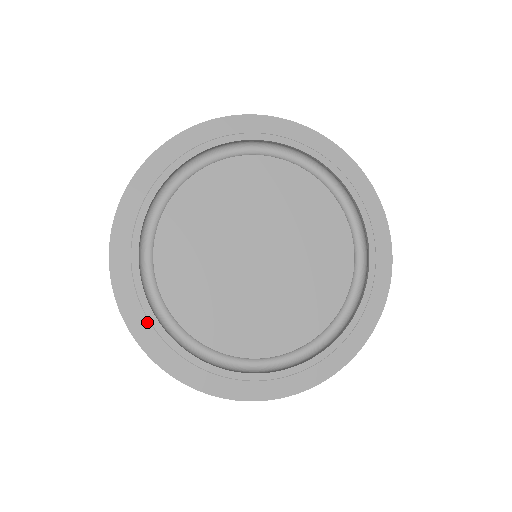
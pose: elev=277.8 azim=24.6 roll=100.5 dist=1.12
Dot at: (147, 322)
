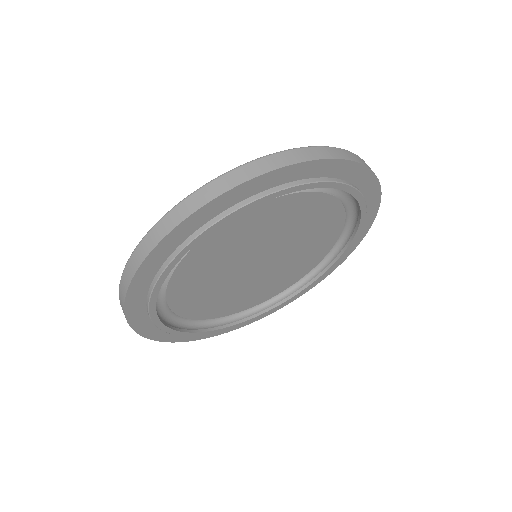
Dot at: (148, 318)
